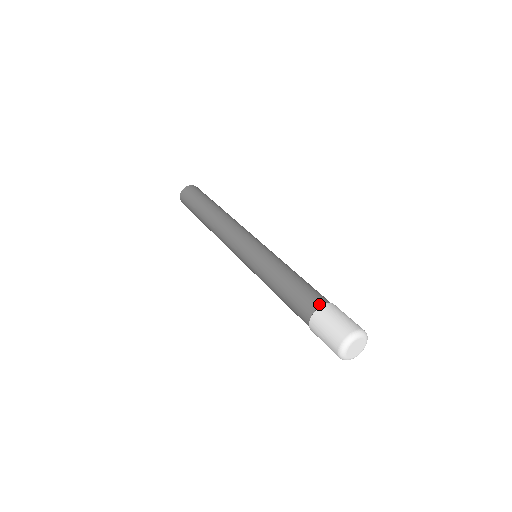
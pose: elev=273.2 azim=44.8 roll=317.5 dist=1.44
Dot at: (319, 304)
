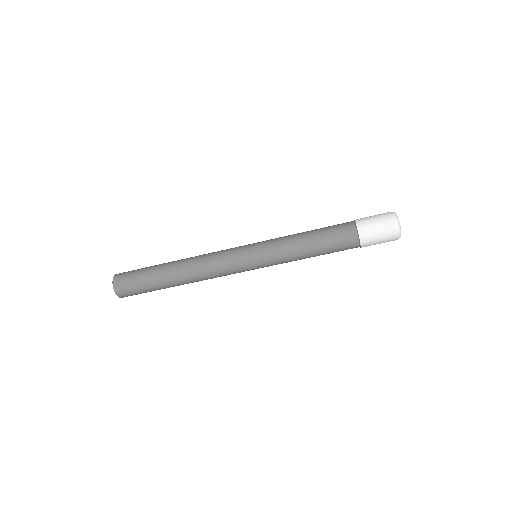
Dot at: (352, 221)
